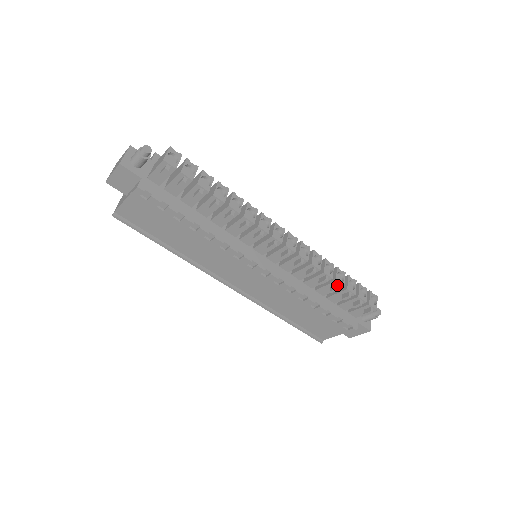
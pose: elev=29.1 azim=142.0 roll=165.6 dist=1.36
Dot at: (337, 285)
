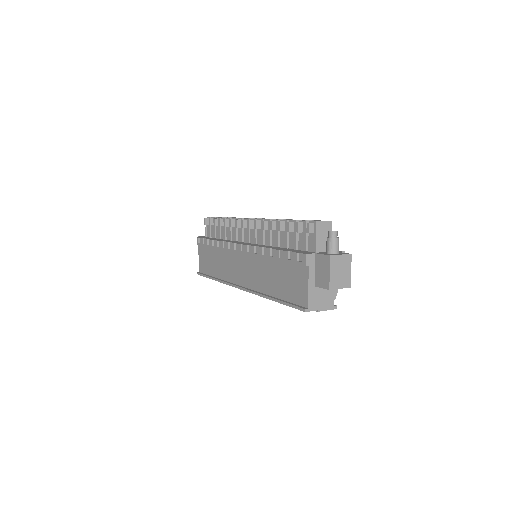
Dot at: (281, 221)
